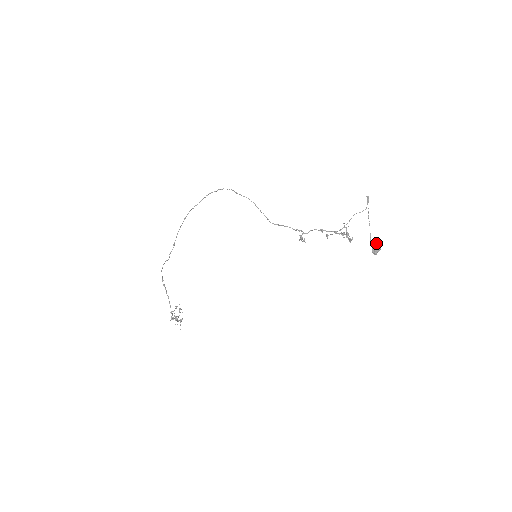
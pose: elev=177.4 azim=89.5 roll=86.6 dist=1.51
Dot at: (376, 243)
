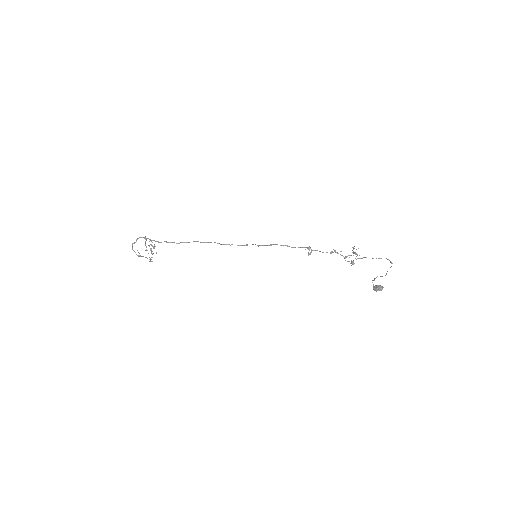
Dot at: occluded
